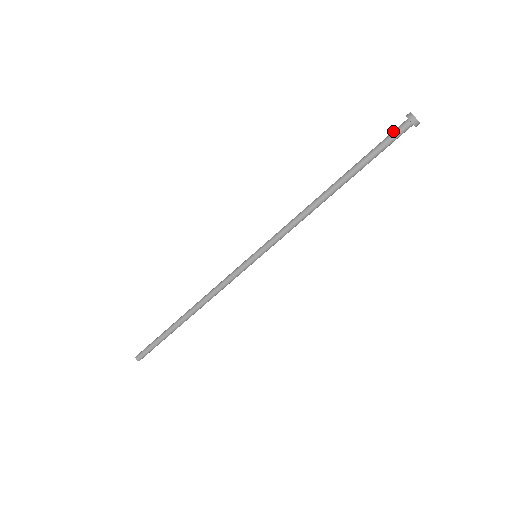
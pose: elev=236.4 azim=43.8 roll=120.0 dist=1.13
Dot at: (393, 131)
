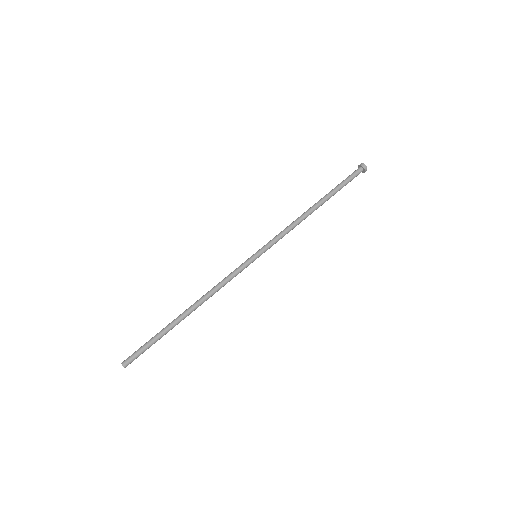
Dot at: occluded
